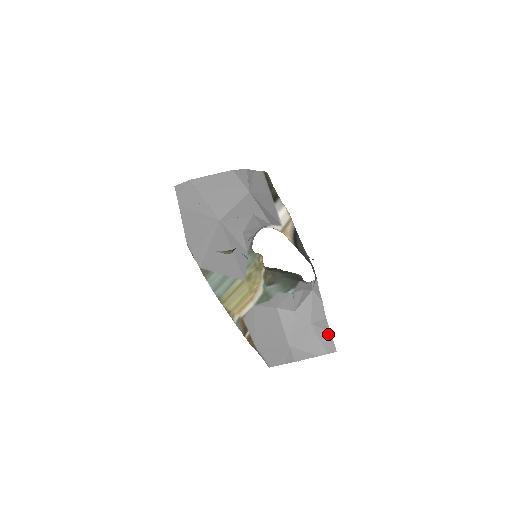
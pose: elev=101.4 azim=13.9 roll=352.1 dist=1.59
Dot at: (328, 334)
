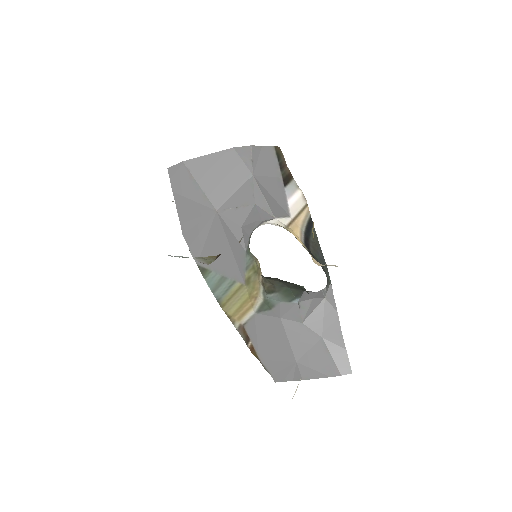
Dot at: (342, 351)
